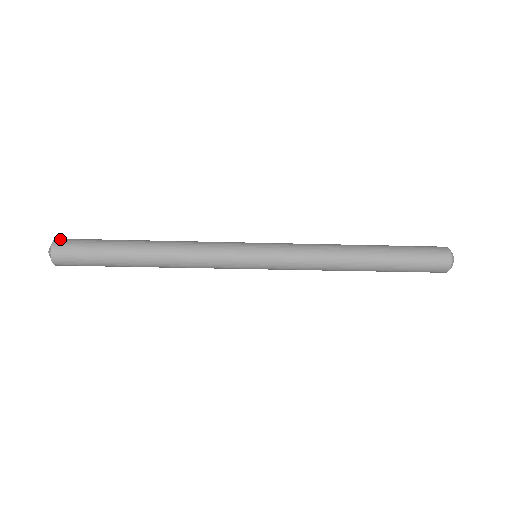
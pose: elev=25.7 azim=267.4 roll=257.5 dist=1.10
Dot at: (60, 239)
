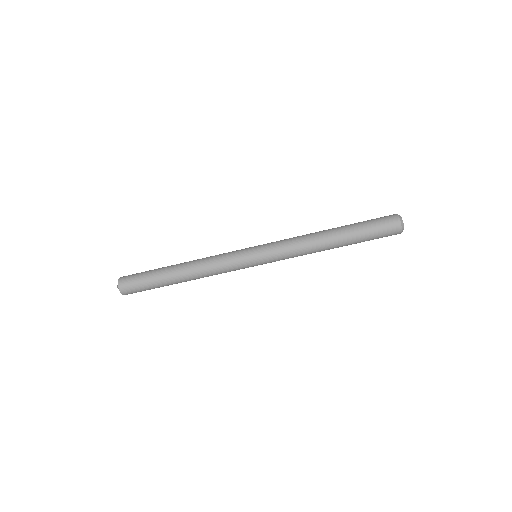
Dot at: (122, 277)
